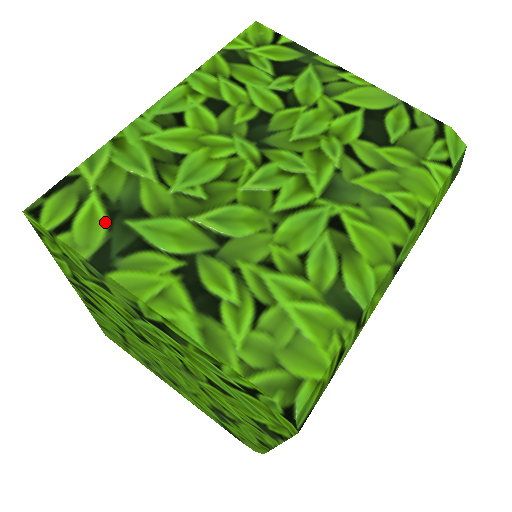
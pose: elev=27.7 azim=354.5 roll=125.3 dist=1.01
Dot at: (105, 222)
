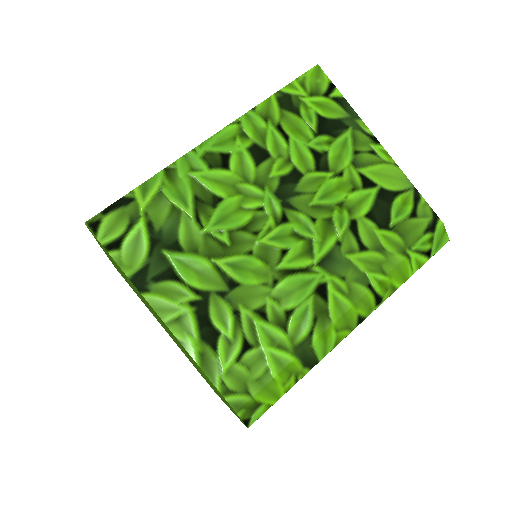
Dot at: (147, 248)
